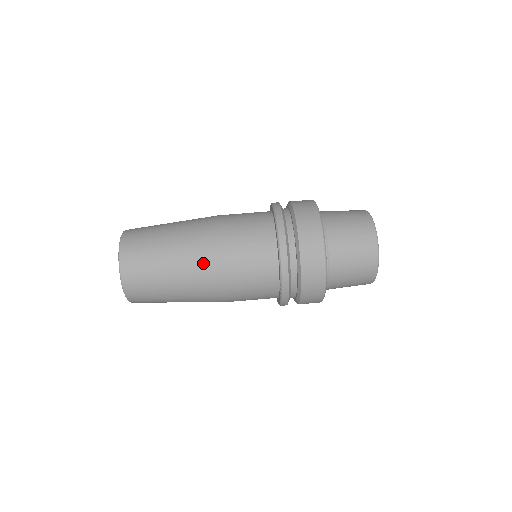
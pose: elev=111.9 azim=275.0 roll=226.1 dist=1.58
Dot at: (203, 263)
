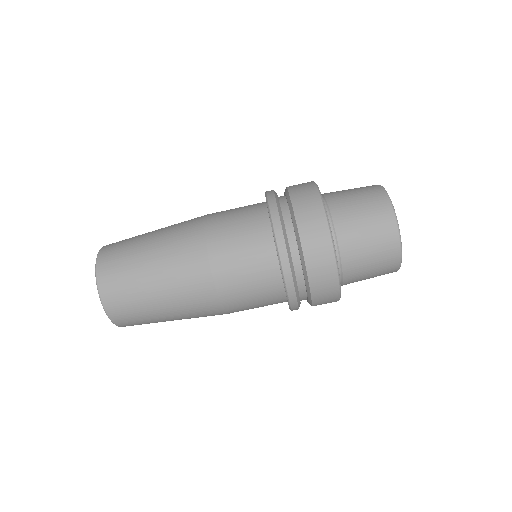
Dot at: (202, 309)
